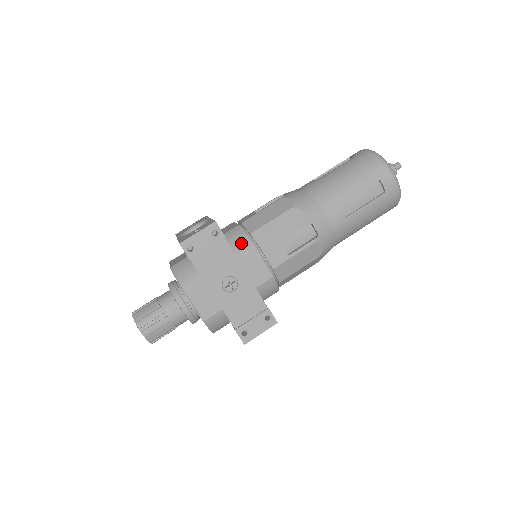
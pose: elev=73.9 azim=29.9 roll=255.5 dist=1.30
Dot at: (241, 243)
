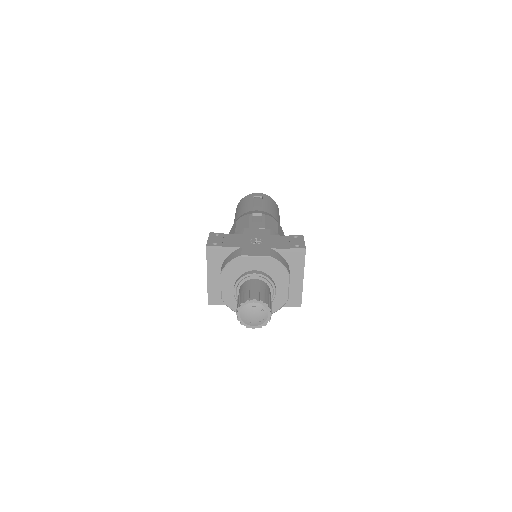
Dot at: occluded
